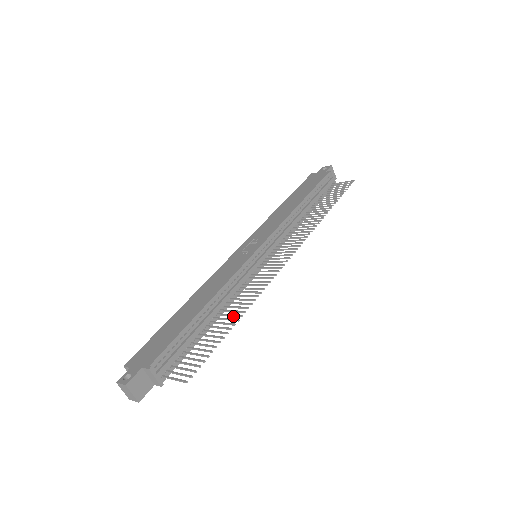
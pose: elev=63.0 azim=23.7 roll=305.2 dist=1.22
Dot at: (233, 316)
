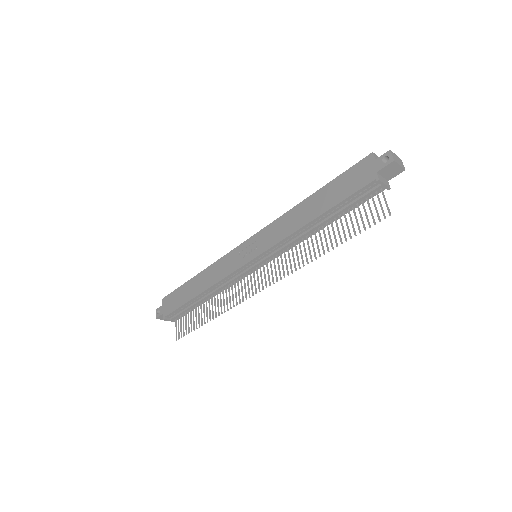
Dot at: (212, 311)
